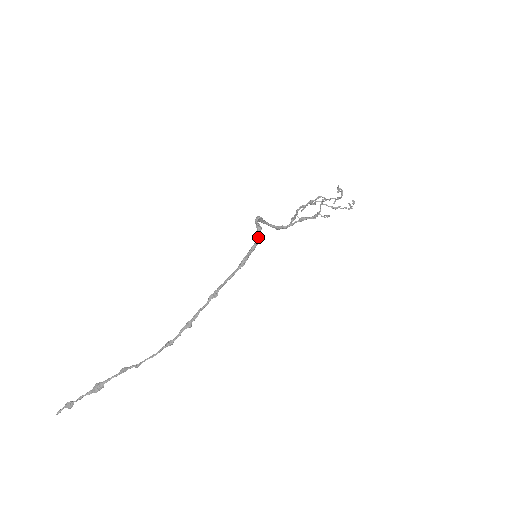
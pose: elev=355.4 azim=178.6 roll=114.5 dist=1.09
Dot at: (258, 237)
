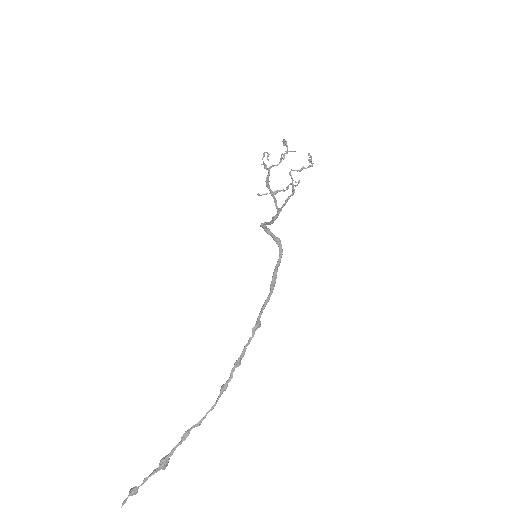
Dot at: (280, 250)
